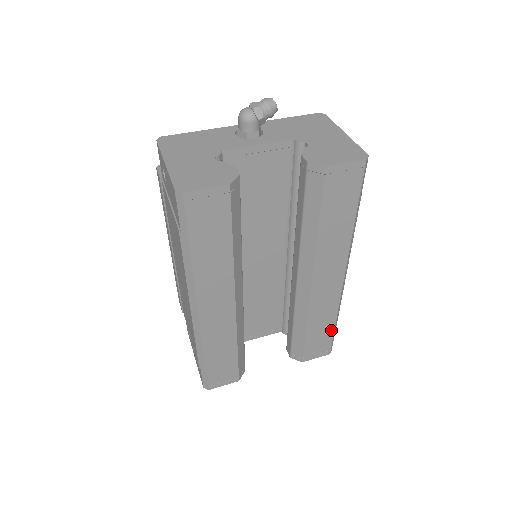
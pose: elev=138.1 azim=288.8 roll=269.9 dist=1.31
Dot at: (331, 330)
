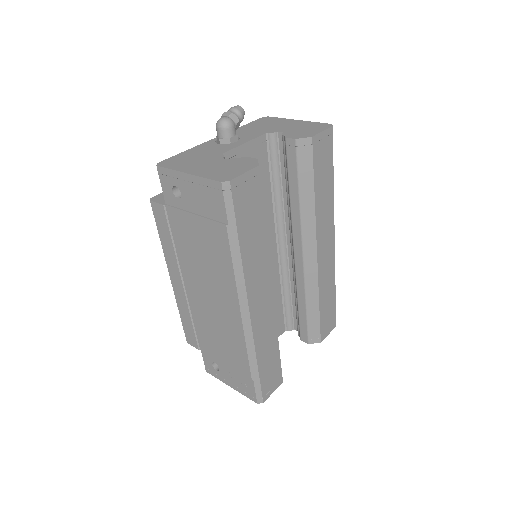
Dot at: (334, 300)
